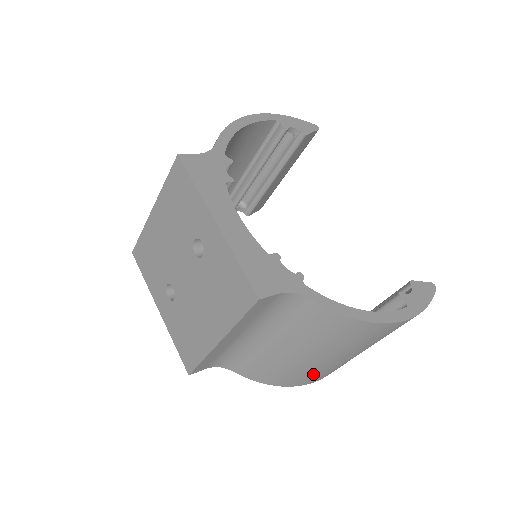
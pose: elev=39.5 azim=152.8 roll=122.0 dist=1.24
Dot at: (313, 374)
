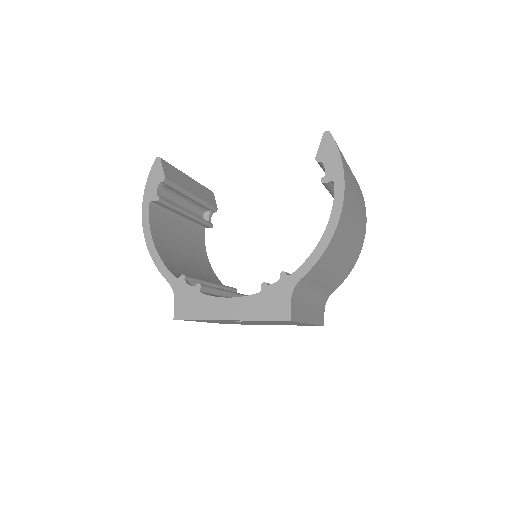
Dot at: (358, 240)
